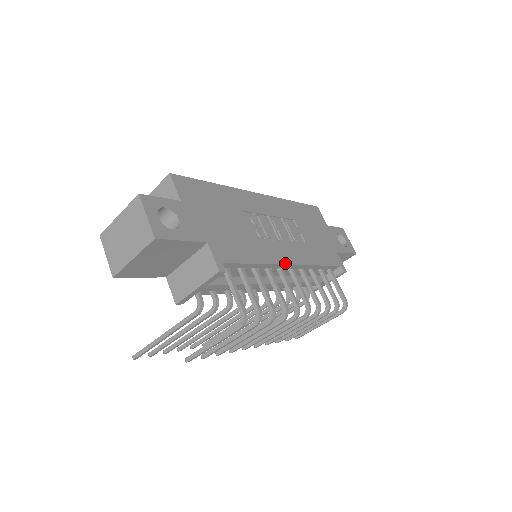
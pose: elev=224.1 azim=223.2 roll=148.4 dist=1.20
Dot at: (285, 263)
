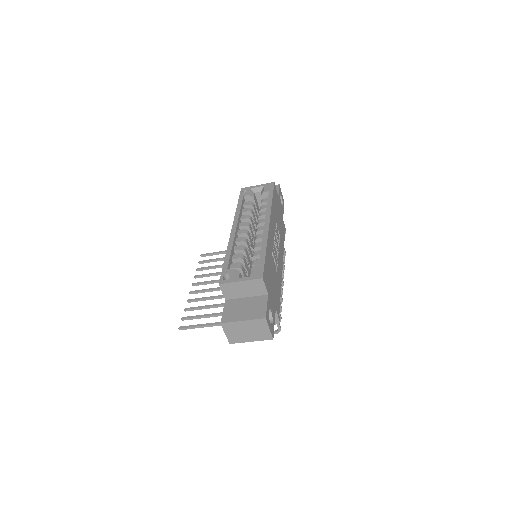
Dot at: occluded
